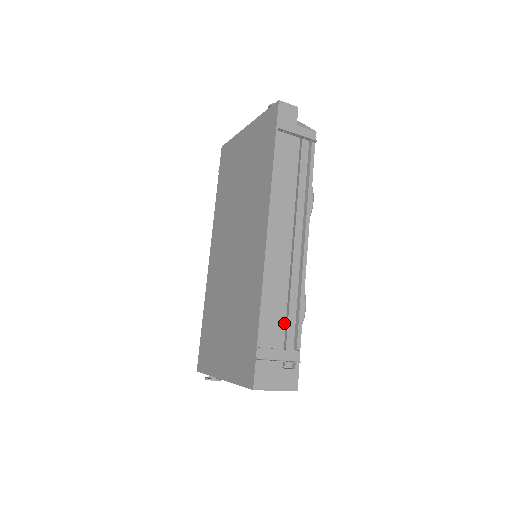
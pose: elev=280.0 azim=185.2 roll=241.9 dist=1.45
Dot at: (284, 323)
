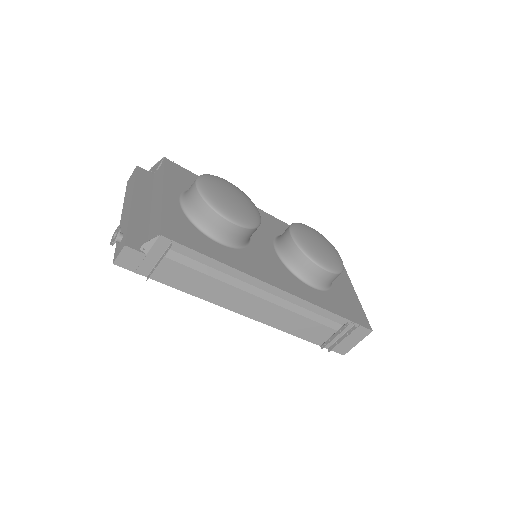
Dot at: (319, 325)
